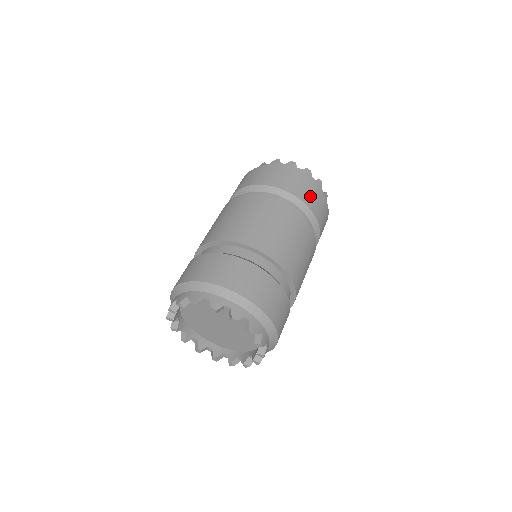
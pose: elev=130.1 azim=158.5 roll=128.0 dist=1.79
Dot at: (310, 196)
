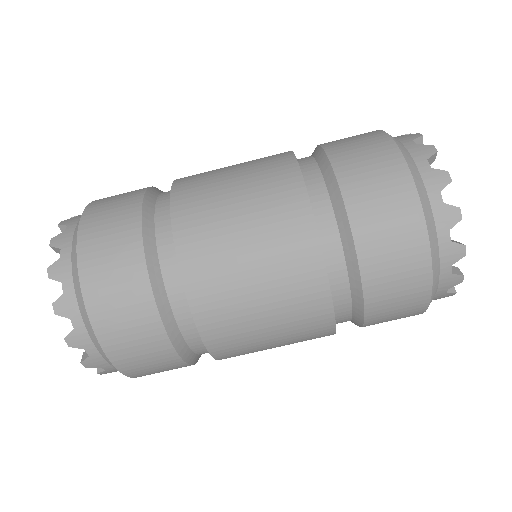
Dot at: occluded
